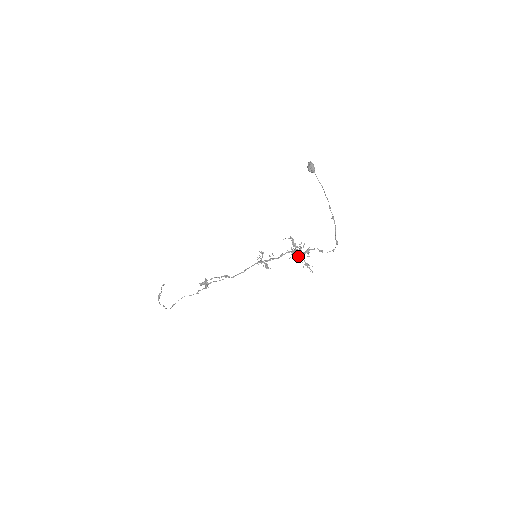
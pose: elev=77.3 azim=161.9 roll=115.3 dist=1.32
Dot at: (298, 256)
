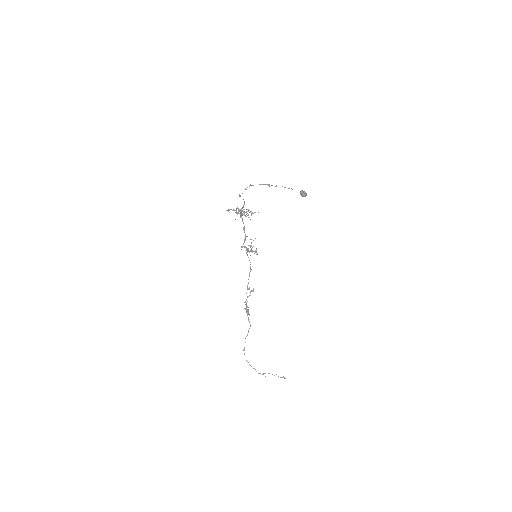
Dot at: (238, 213)
